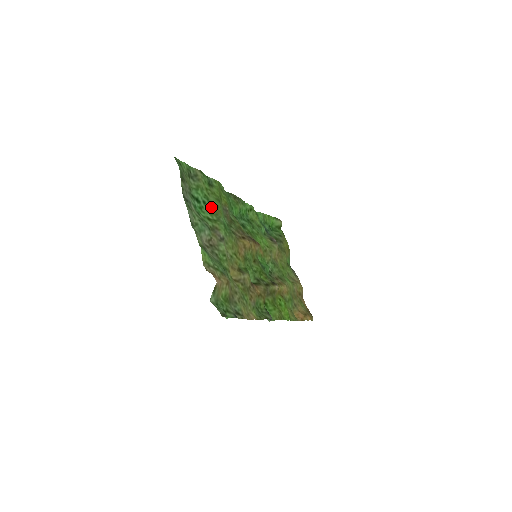
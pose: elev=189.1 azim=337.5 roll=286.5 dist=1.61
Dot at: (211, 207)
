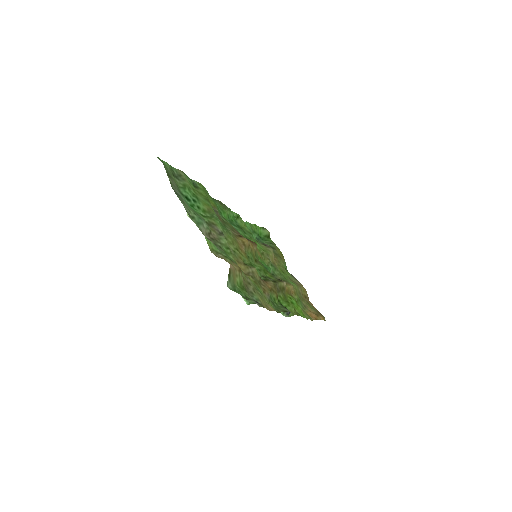
Dot at: (202, 205)
